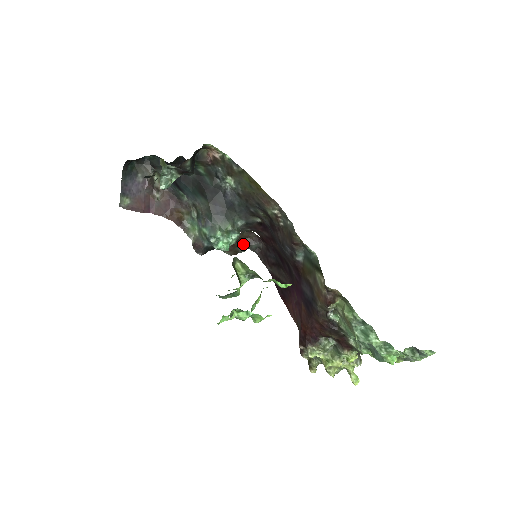
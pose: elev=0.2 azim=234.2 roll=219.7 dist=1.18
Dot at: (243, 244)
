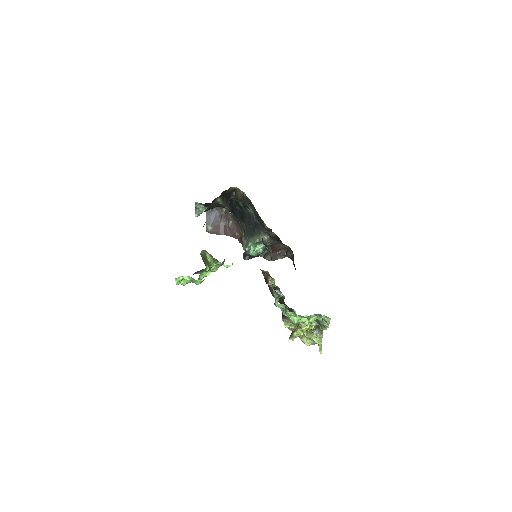
Dot at: (281, 253)
